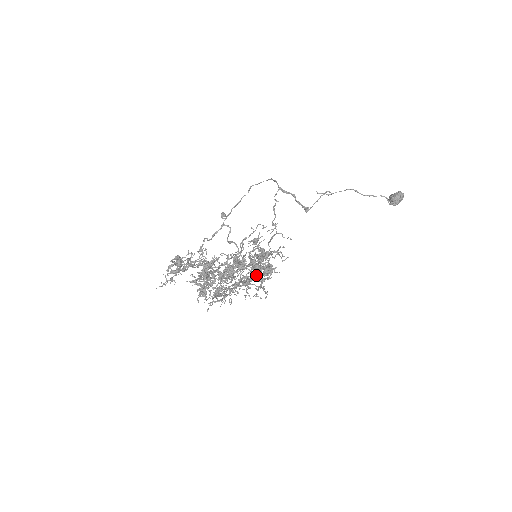
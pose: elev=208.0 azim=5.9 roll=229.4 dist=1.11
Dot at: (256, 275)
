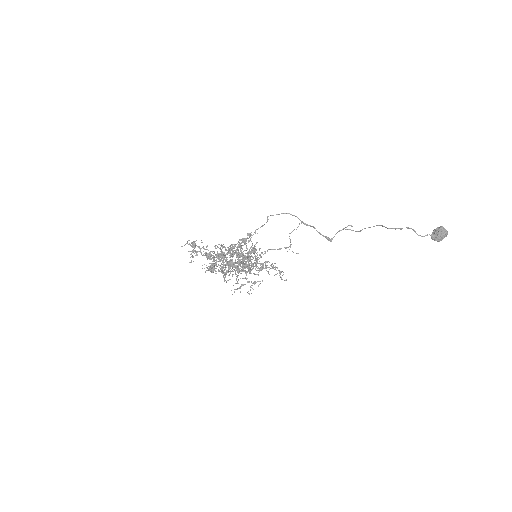
Dot at: (248, 265)
